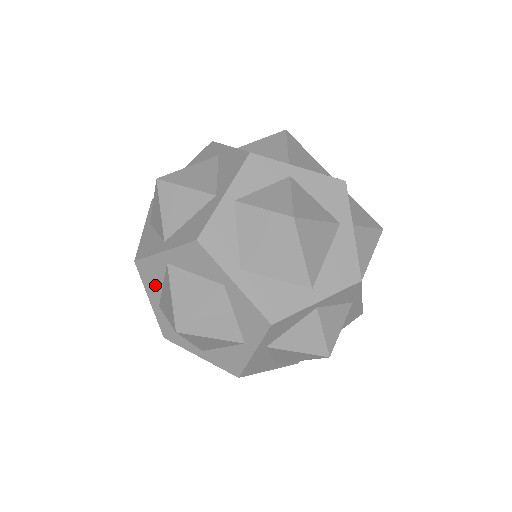
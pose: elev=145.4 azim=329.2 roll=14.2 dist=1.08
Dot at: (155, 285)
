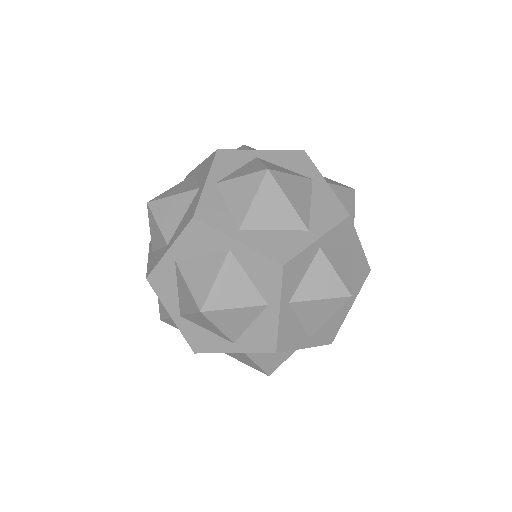
Dot at: (193, 248)
